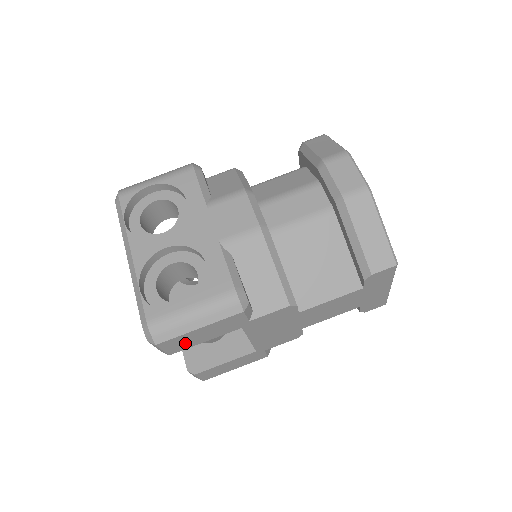
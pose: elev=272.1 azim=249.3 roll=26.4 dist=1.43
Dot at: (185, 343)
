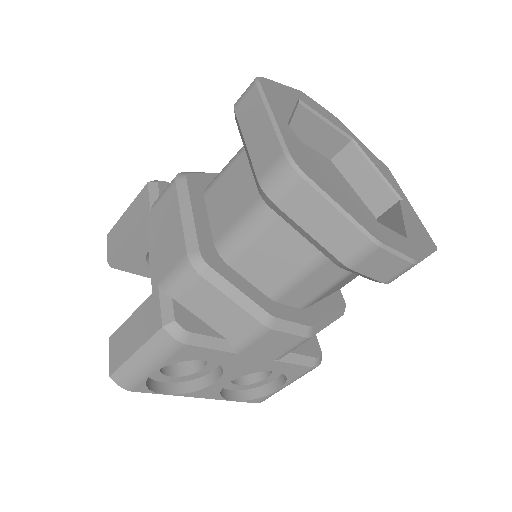
Dot at: occluded
